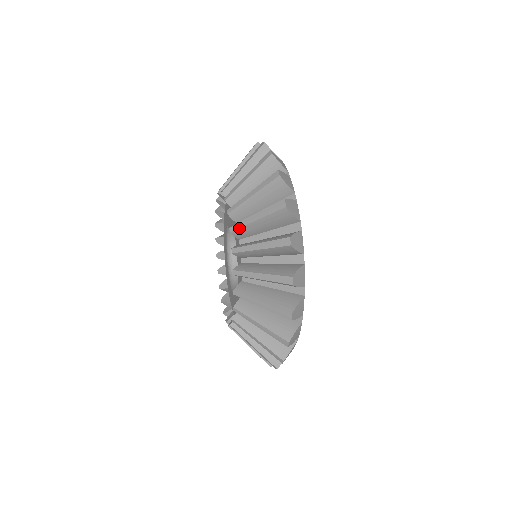
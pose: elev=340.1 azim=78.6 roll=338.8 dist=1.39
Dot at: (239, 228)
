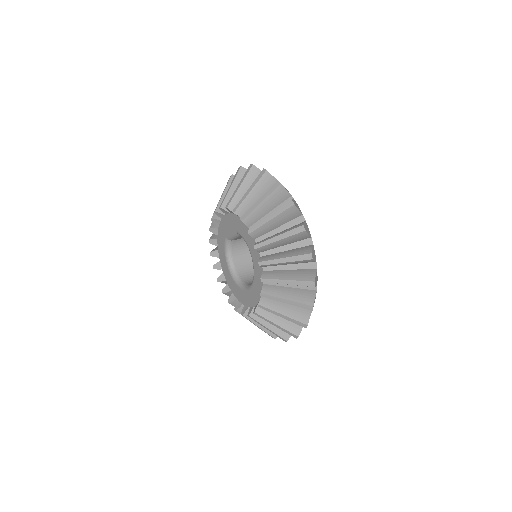
Dot at: (256, 229)
